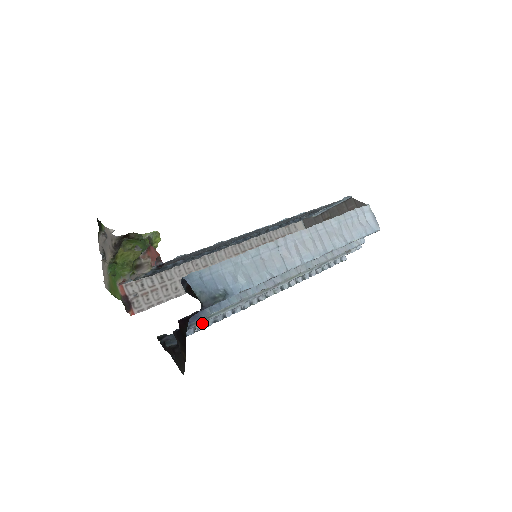
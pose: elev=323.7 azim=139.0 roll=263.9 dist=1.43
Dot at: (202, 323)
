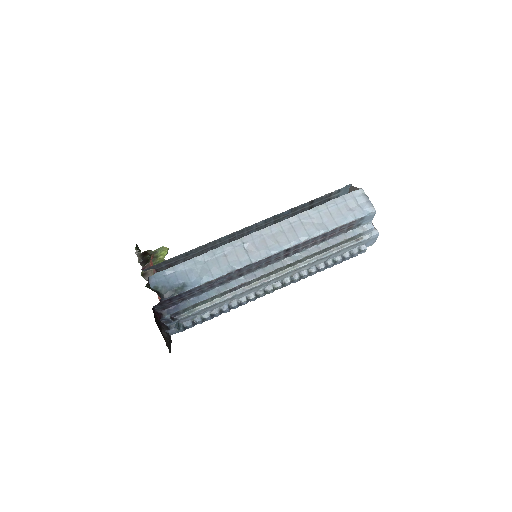
Dot at: (199, 316)
